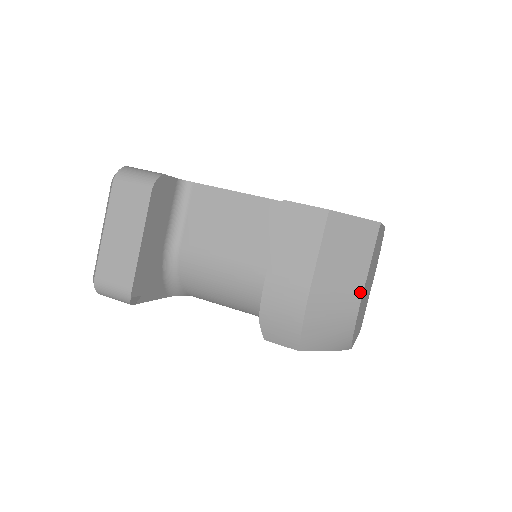
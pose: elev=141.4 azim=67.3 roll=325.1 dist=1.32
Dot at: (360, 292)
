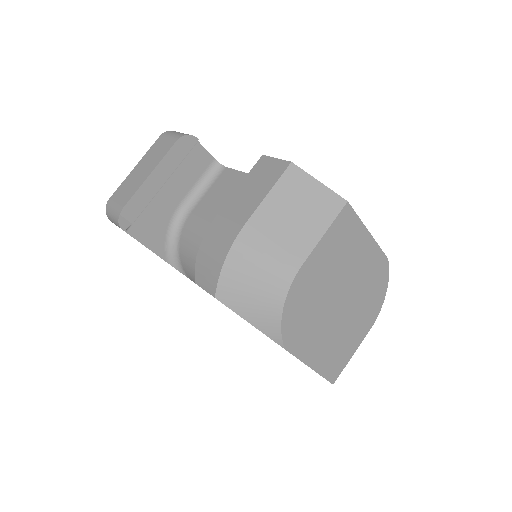
Dot at: (300, 261)
